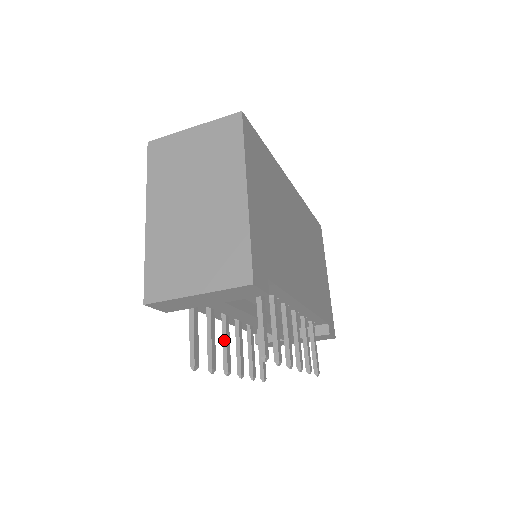
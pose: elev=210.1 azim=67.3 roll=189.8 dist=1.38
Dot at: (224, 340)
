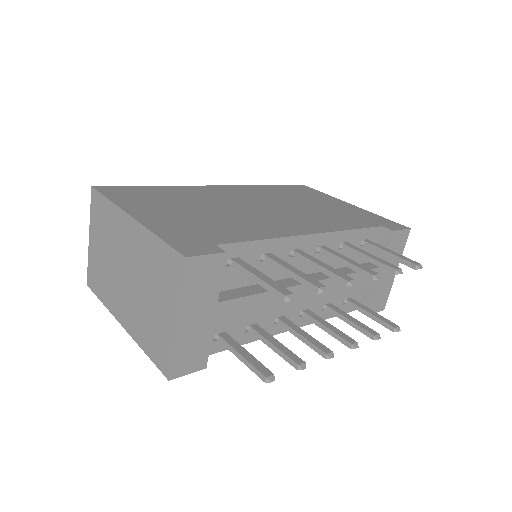
Dot at: (298, 337)
